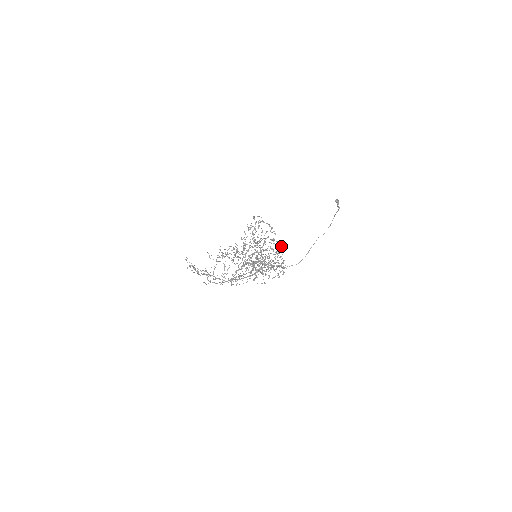
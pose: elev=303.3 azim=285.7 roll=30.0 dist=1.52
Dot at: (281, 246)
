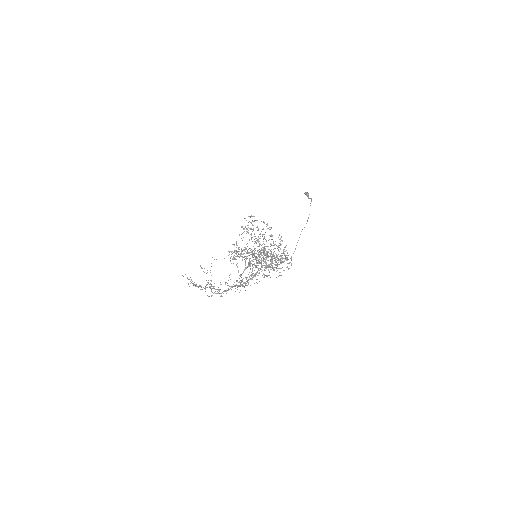
Dot at: occluded
